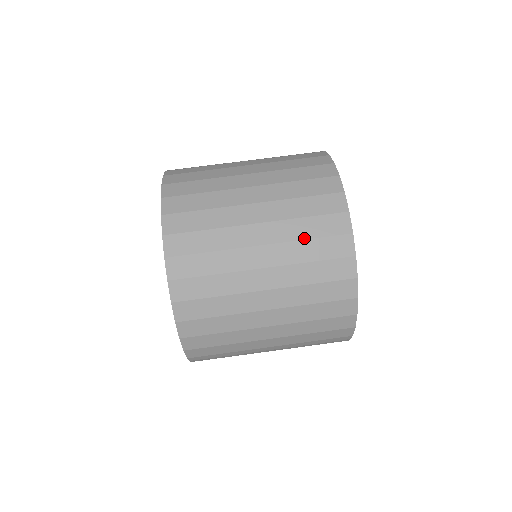
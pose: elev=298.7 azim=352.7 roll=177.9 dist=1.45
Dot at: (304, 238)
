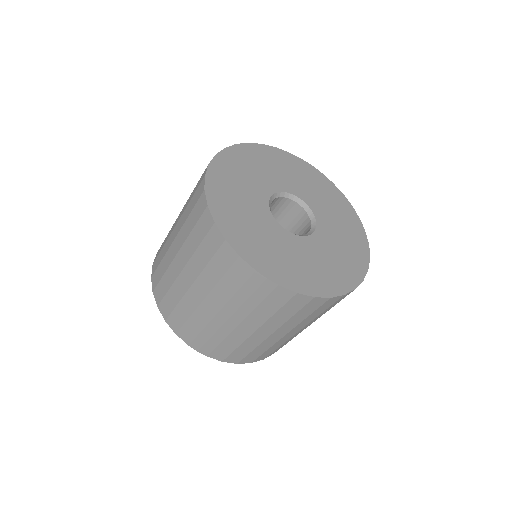
Dot at: (189, 202)
